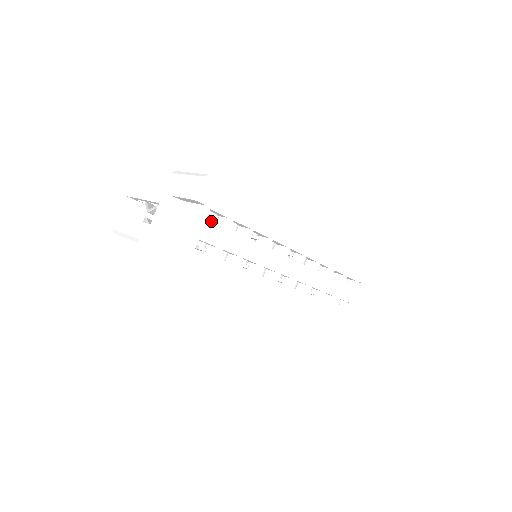
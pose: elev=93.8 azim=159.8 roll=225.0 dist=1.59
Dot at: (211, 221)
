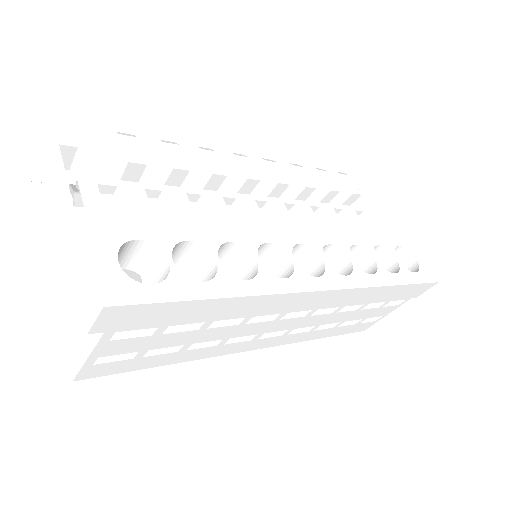
Dot at: (120, 339)
